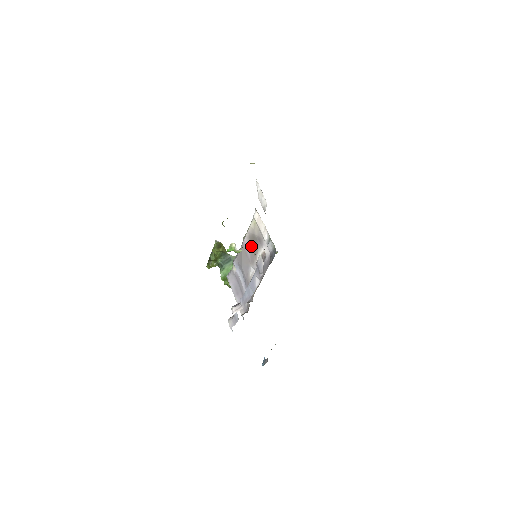
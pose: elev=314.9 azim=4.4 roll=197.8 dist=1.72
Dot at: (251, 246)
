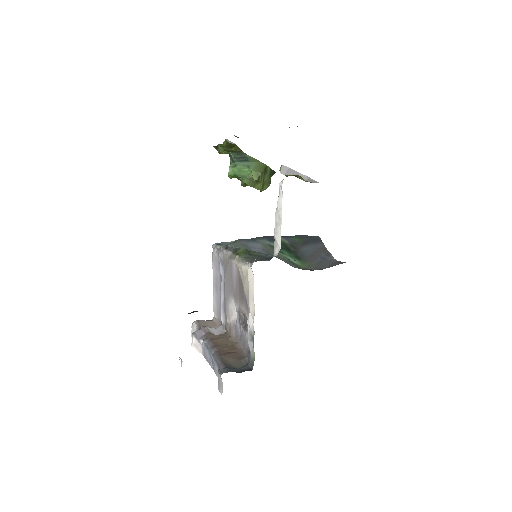
Dot at: (238, 284)
